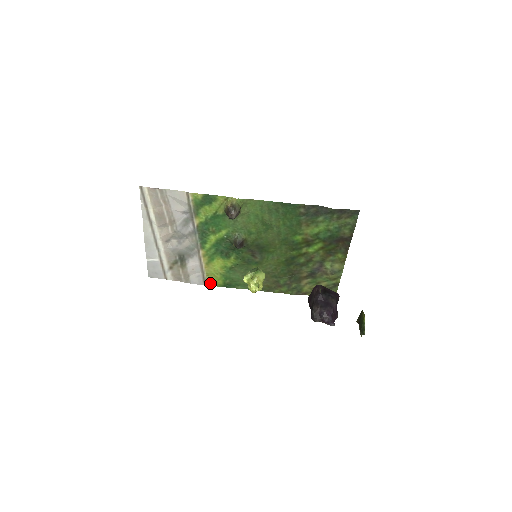
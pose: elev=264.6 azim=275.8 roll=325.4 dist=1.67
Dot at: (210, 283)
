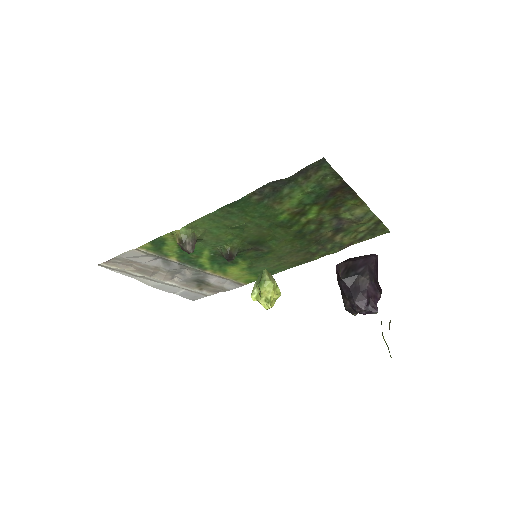
Dot at: (246, 282)
